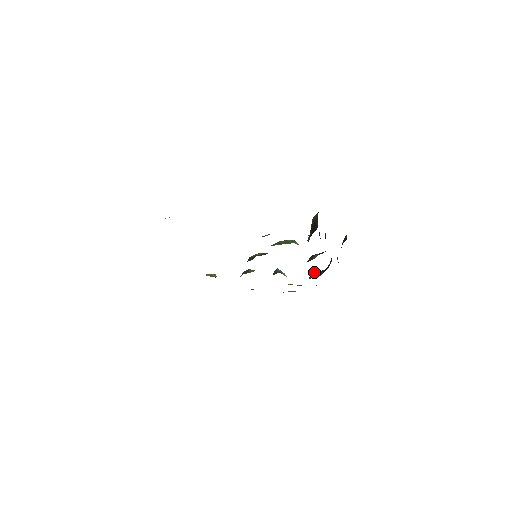
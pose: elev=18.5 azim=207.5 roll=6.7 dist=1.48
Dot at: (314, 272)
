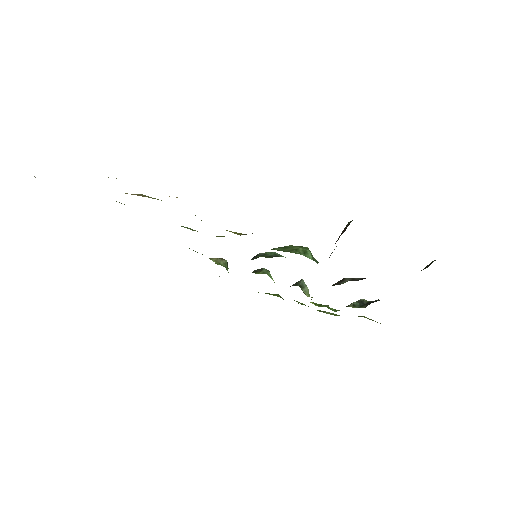
Dot at: (360, 299)
